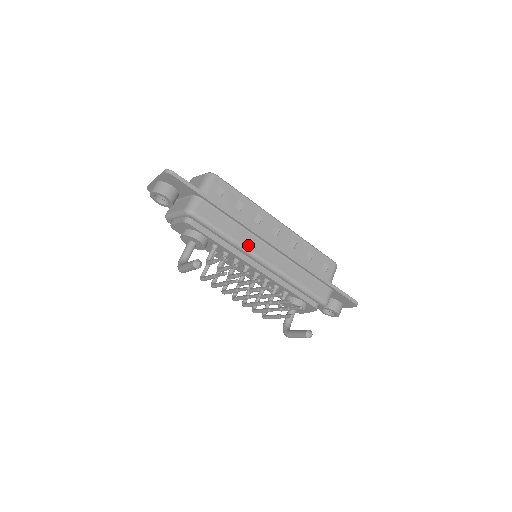
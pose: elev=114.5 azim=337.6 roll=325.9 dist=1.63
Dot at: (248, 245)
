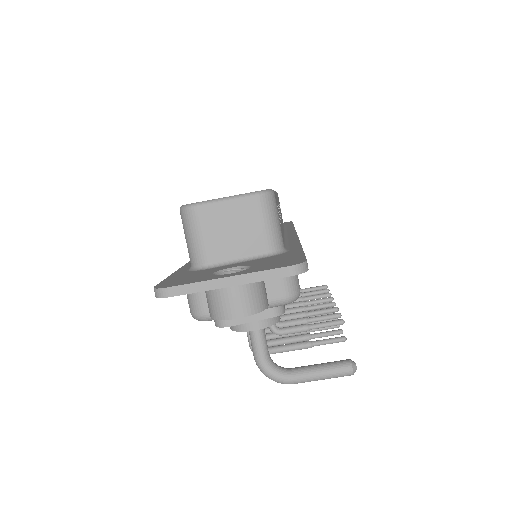
Dot at: occluded
